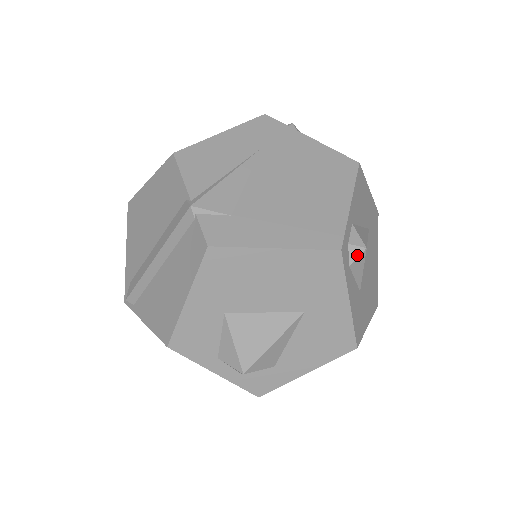
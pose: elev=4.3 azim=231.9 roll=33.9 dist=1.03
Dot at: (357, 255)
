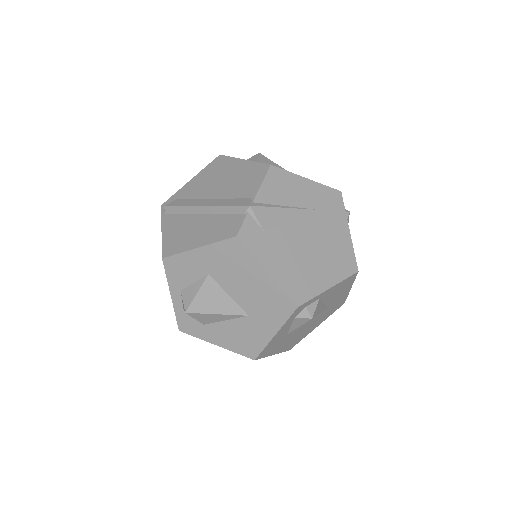
Dot at: (304, 317)
